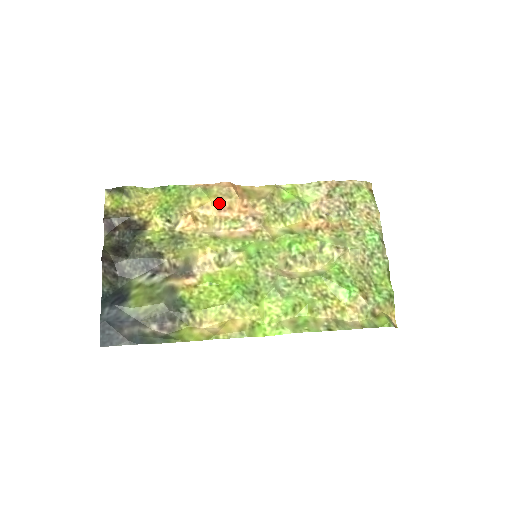
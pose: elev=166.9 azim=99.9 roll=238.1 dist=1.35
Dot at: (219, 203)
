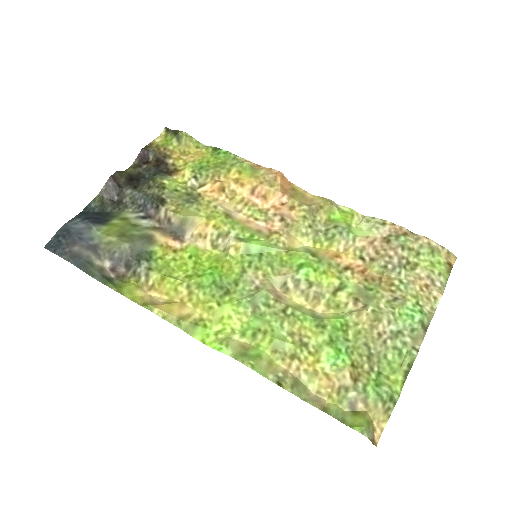
Dot at: (256, 186)
